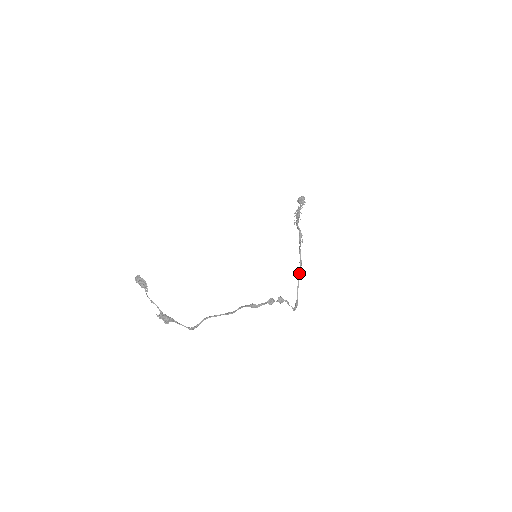
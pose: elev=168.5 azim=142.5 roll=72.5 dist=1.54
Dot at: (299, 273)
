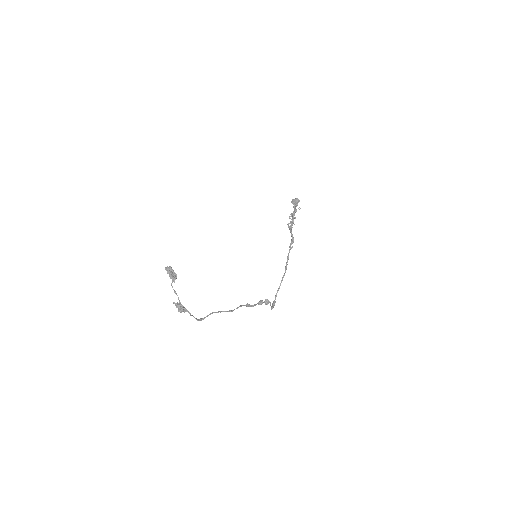
Dot at: (283, 277)
